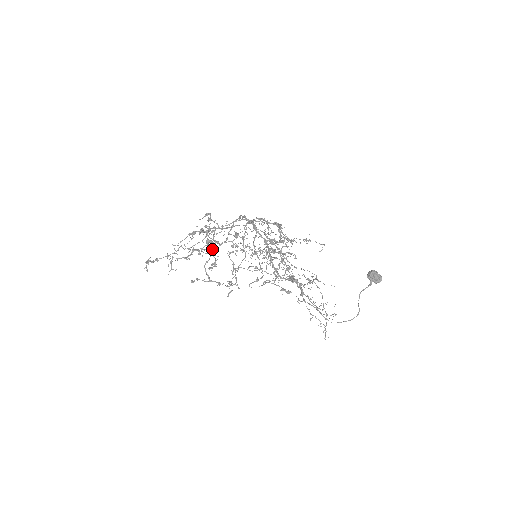
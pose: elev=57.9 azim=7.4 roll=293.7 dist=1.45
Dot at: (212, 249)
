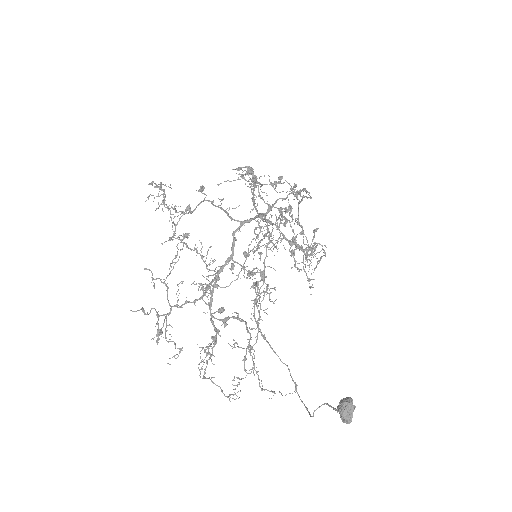
Dot at: occluded
